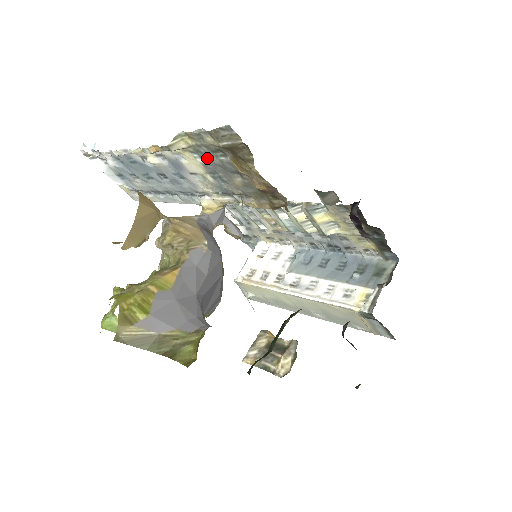
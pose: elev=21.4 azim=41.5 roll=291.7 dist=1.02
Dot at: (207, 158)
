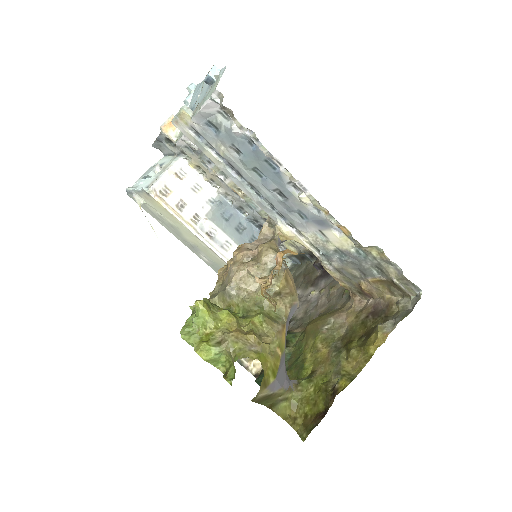
Dot at: (363, 258)
